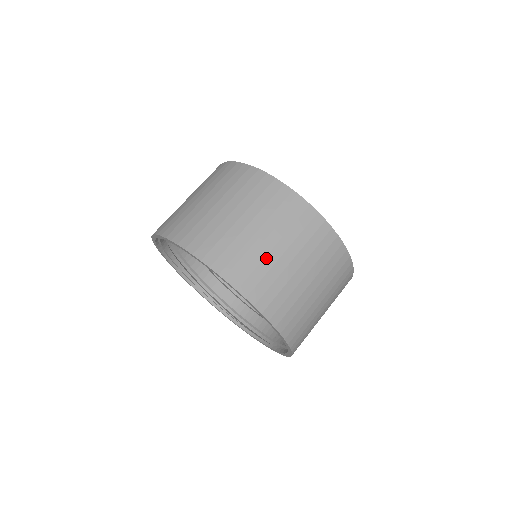
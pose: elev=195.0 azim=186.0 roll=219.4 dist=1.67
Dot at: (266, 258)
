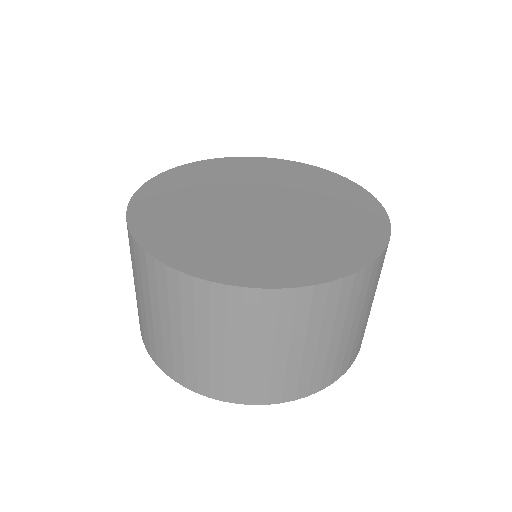
Dot at: occluded
